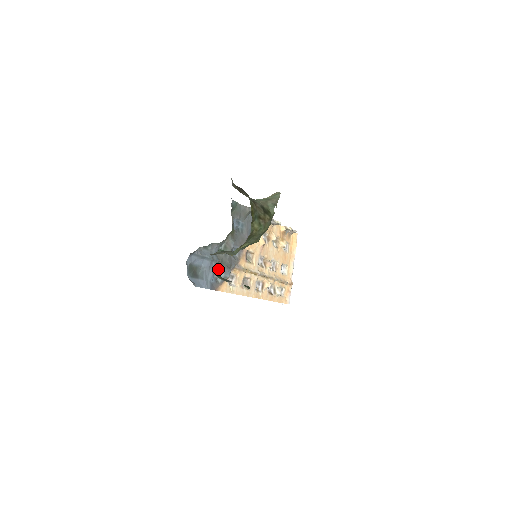
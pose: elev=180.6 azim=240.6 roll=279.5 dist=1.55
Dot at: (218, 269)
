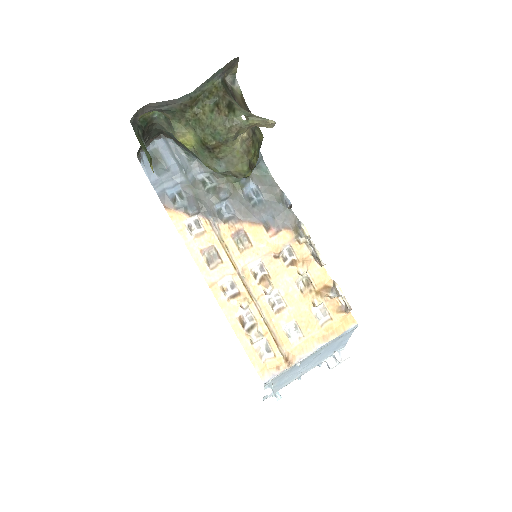
Dot at: (186, 194)
